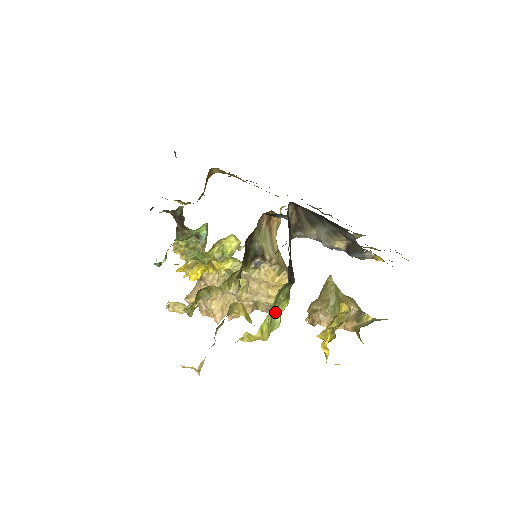
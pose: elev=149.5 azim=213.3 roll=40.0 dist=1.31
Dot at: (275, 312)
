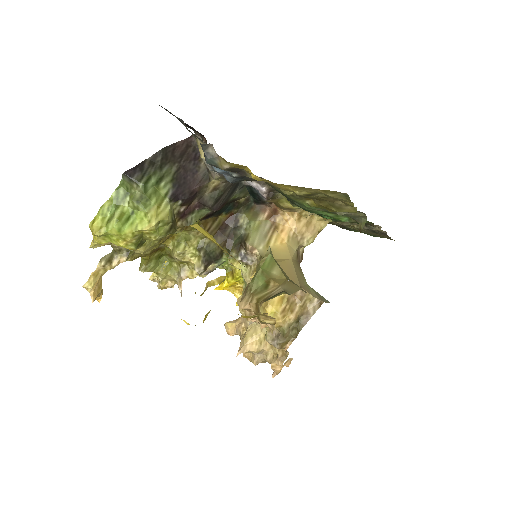
Dot at: (116, 211)
